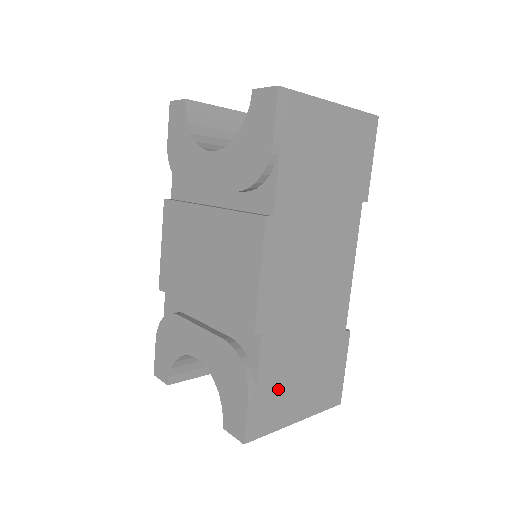
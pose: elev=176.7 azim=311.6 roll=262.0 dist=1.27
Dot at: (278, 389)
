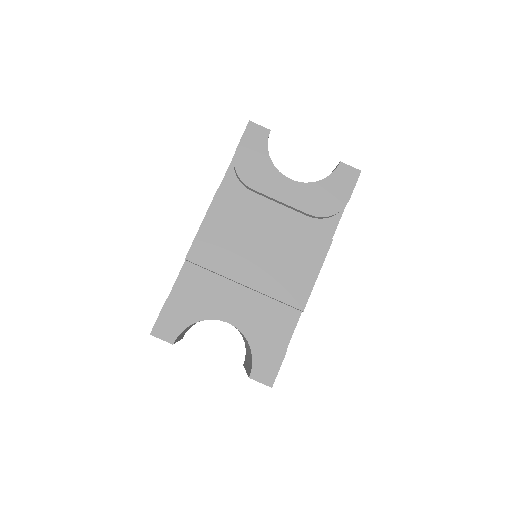
Dot at: occluded
